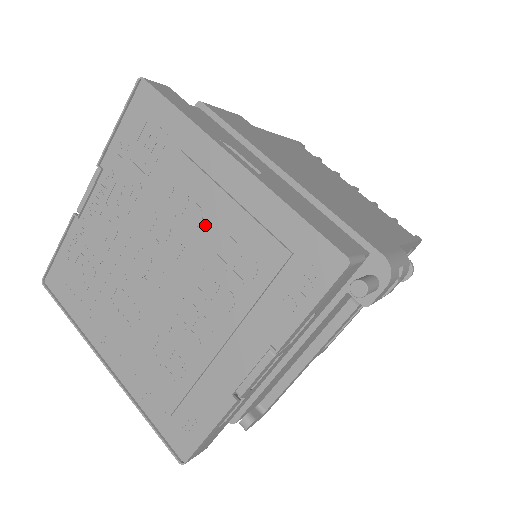
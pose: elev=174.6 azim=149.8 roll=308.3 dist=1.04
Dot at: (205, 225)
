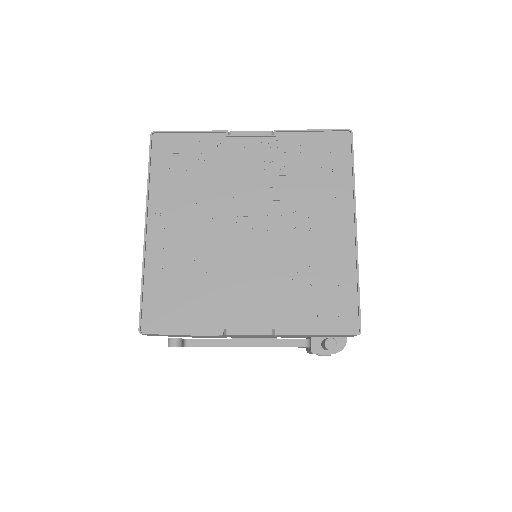
Dot at: (306, 236)
